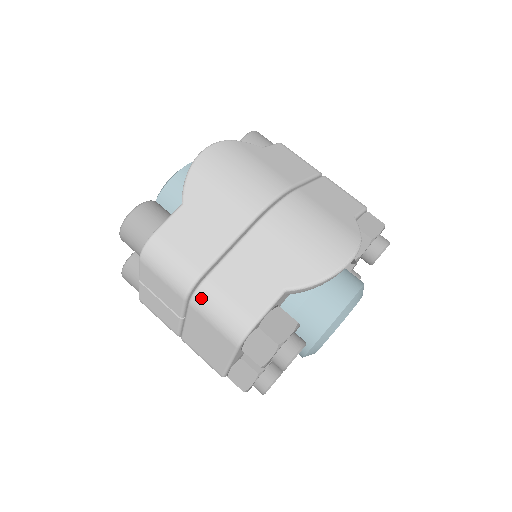
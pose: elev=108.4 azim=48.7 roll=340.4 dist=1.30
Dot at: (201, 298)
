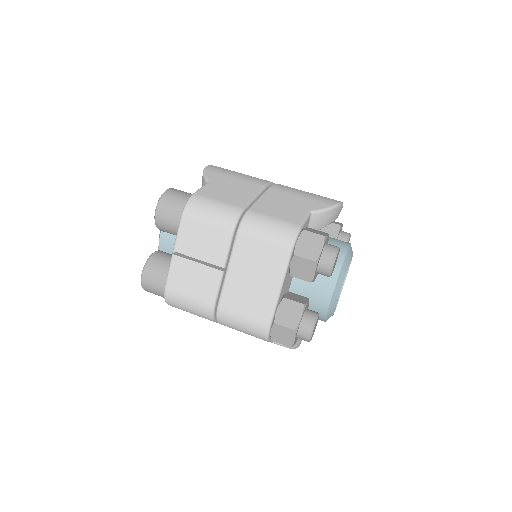
Dot at: (249, 222)
